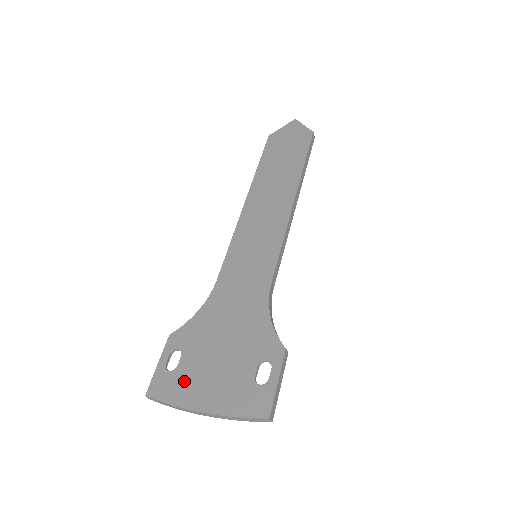
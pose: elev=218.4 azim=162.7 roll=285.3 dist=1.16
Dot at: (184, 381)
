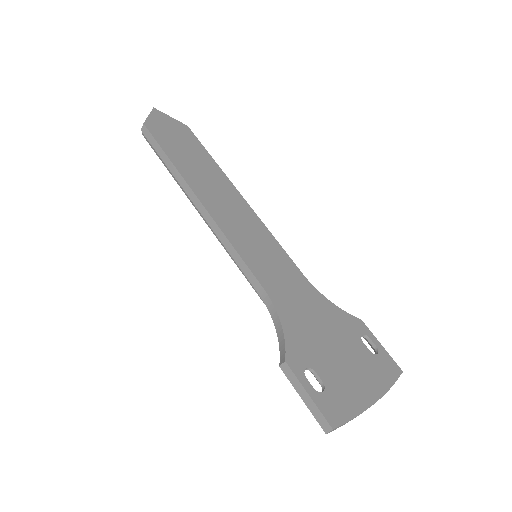
Dot at: (342, 390)
